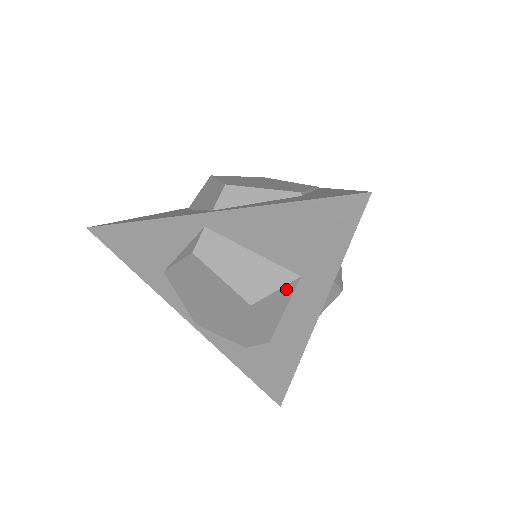
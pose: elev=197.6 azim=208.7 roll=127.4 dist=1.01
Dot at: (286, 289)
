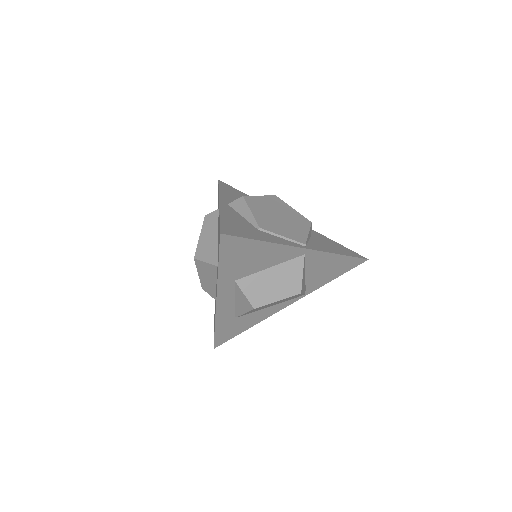
Dot at: (212, 267)
